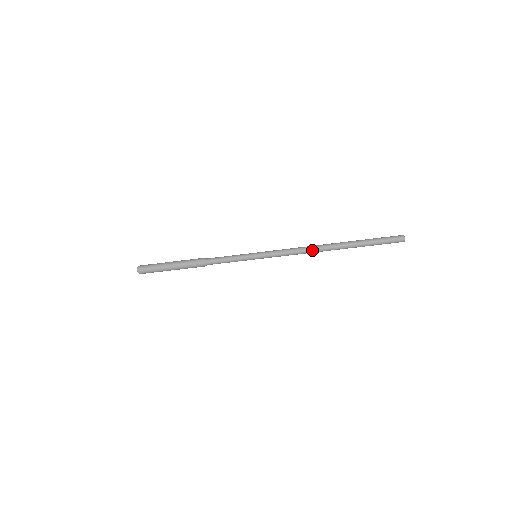
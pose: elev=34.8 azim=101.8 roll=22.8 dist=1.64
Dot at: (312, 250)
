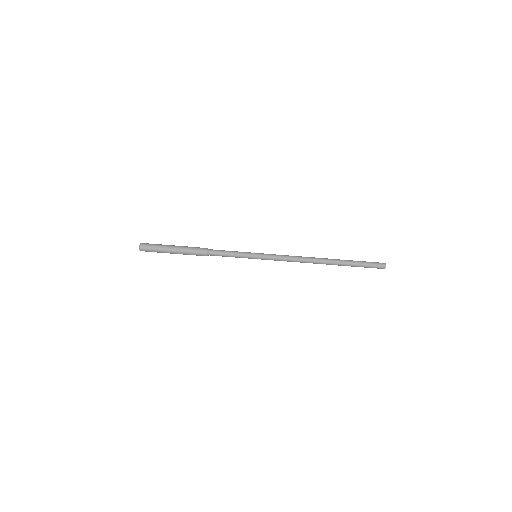
Dot at: (307, 261)
